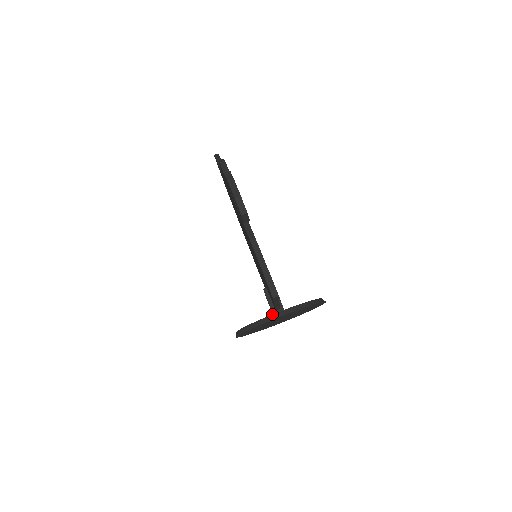
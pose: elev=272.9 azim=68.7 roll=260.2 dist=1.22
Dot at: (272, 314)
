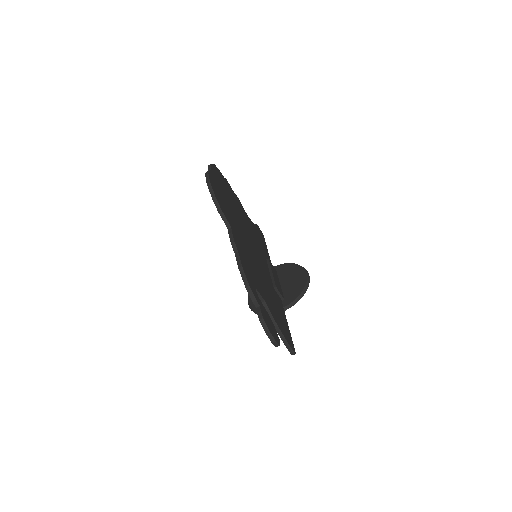
Dot at: occluded
